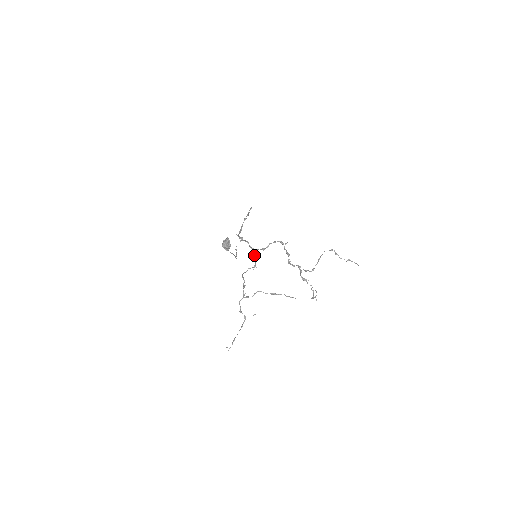
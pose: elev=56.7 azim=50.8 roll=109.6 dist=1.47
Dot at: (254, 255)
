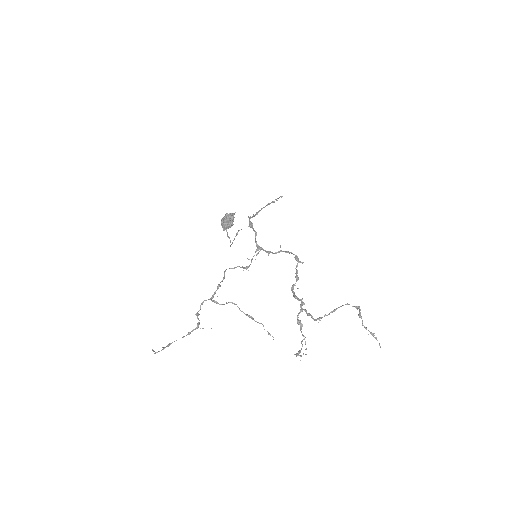
Dot at: occluded
